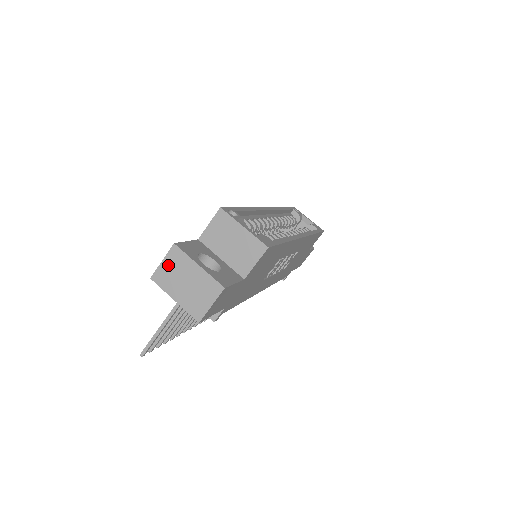
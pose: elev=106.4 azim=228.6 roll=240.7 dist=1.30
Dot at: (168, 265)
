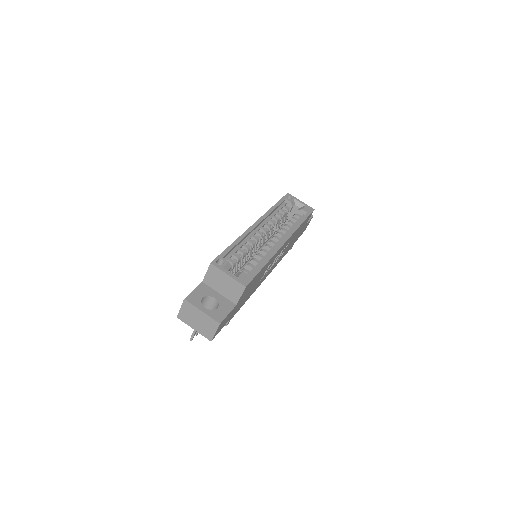
Dot at: (184, 311)
